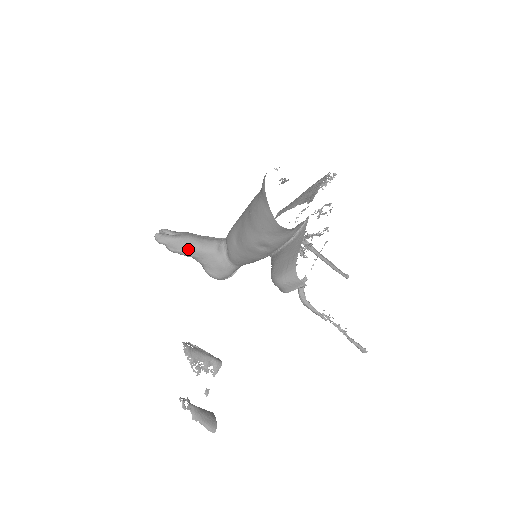
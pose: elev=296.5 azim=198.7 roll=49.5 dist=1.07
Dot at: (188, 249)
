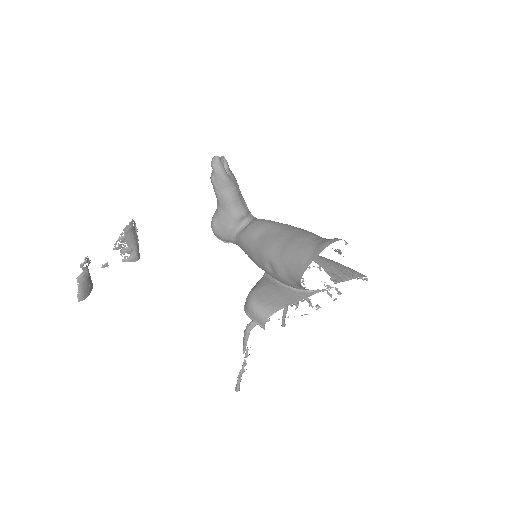
Dot at: (223, 194)
